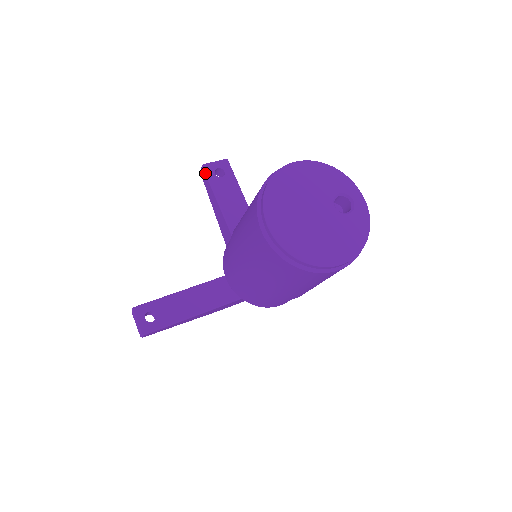
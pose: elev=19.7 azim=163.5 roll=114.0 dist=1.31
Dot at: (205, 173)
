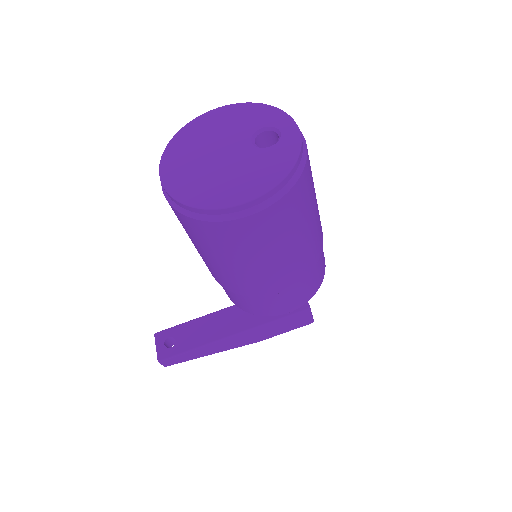
Dot at: occluded
